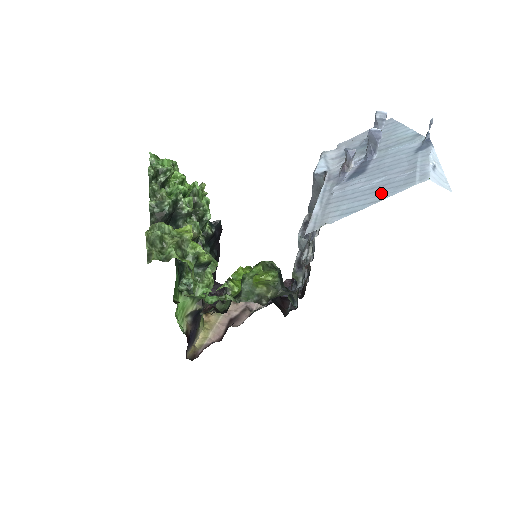
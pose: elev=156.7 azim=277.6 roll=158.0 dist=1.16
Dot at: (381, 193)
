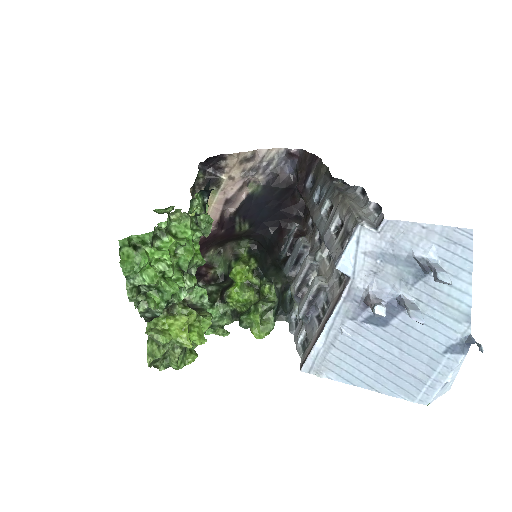
Dot at: (382, 382)
